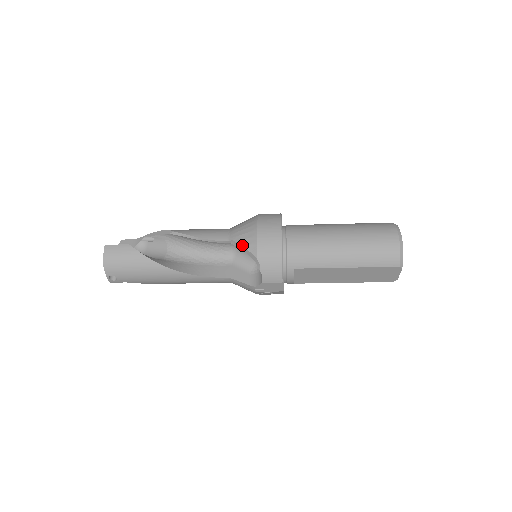
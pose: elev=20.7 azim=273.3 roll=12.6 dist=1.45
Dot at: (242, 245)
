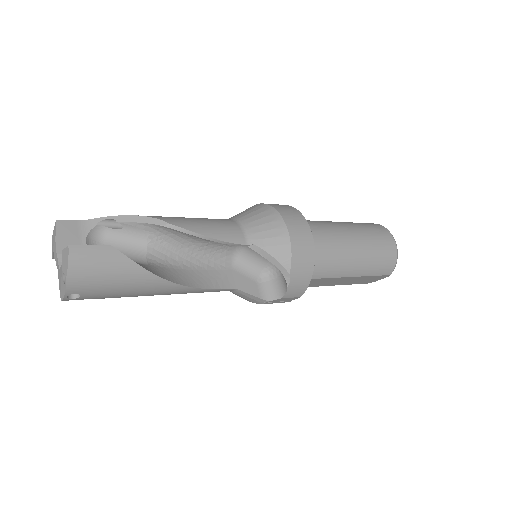
Dot at: (270, 254)
